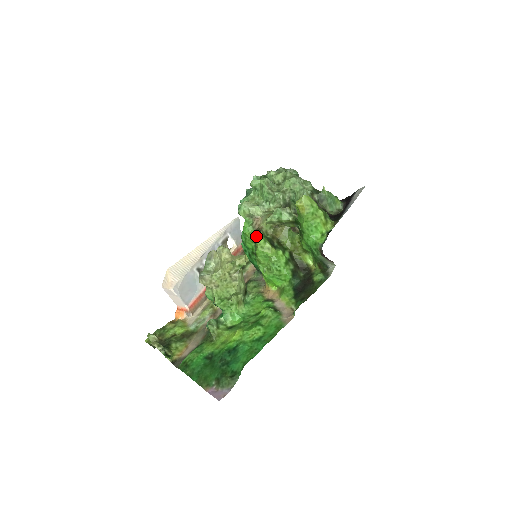
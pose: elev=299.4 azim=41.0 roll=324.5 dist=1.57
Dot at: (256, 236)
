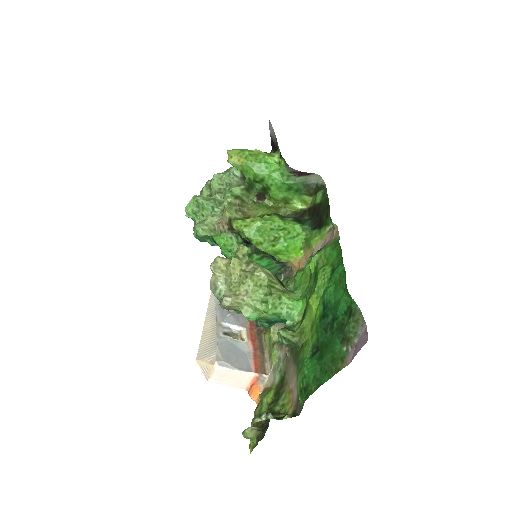
Dot at: (234, 235)
